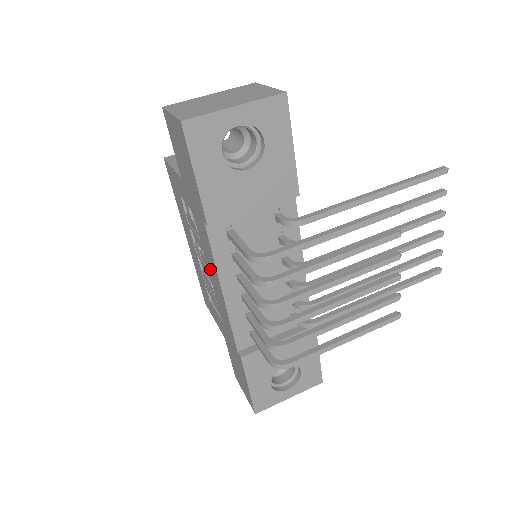
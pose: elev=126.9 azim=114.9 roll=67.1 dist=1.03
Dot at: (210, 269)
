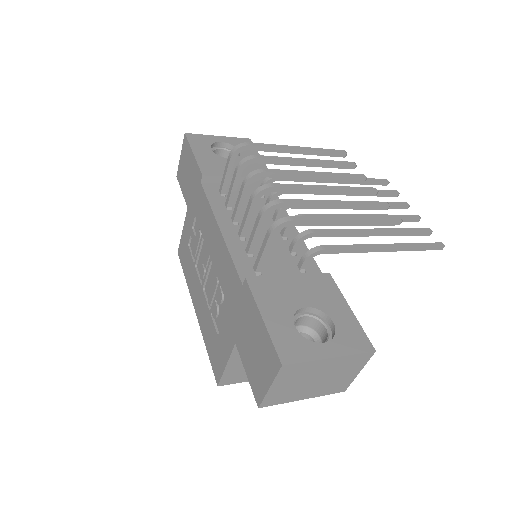
Dot at: (210, 242)
